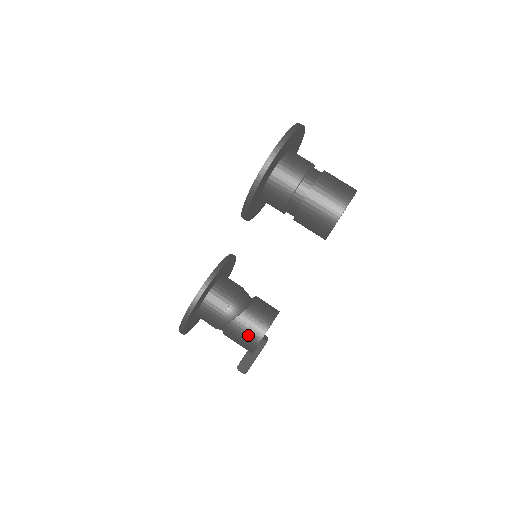
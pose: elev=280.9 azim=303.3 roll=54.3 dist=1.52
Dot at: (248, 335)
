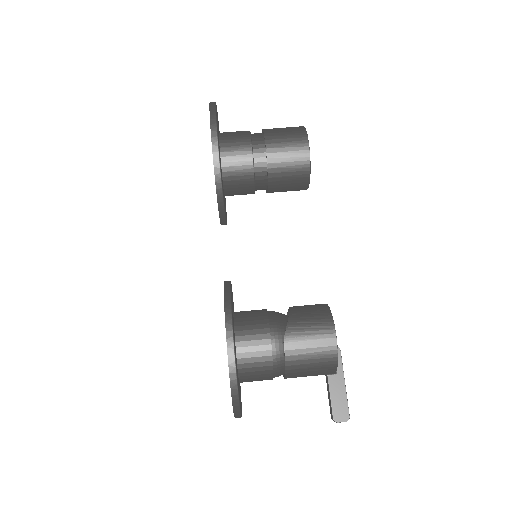
Dot at: (316, 333)
